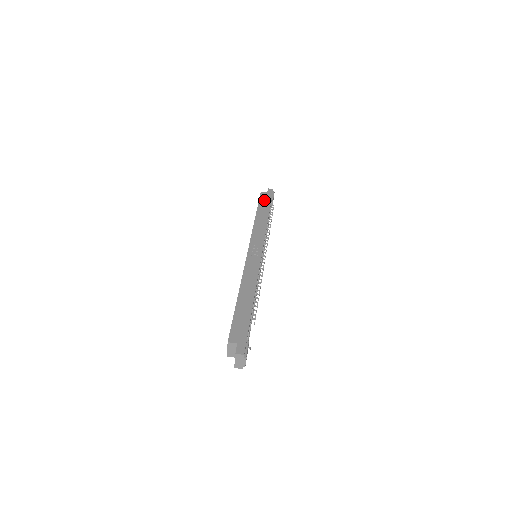
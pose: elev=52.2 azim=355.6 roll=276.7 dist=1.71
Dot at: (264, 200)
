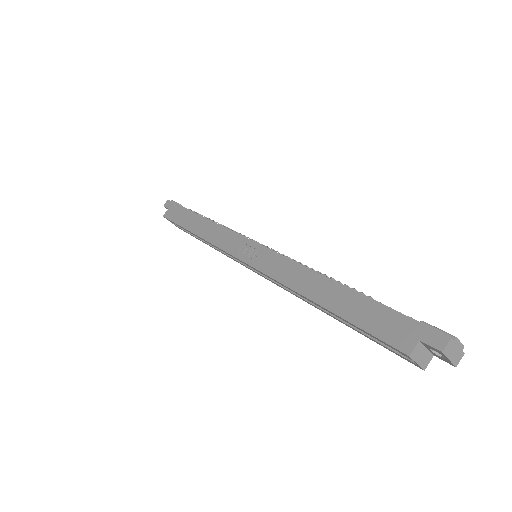
Dot at: (177, 216)
